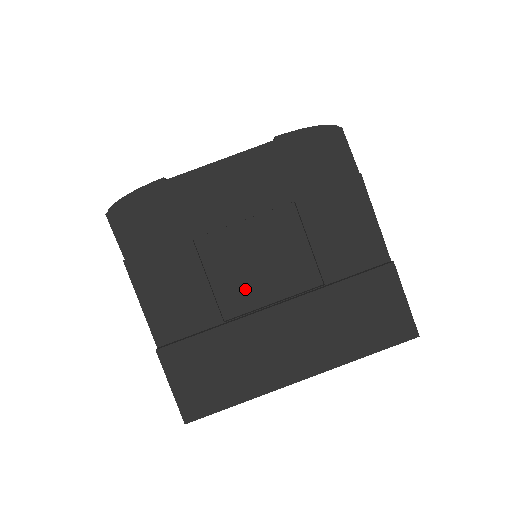
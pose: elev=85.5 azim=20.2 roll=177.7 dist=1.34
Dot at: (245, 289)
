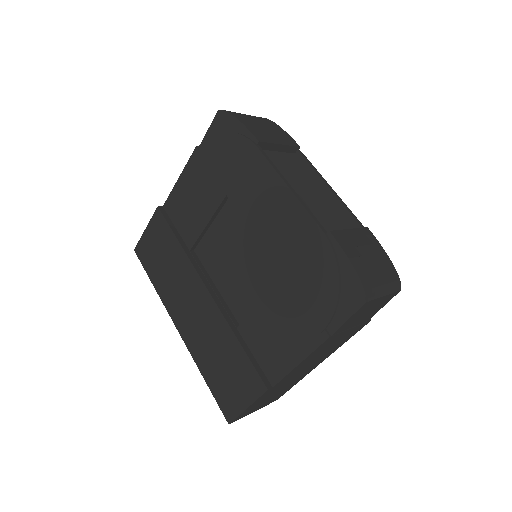
Dot at: (249, 256)
